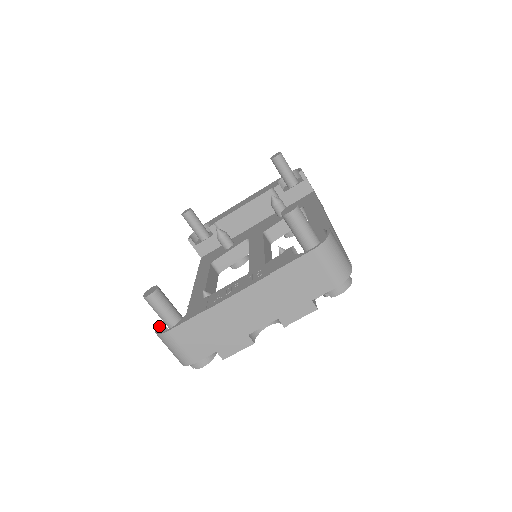
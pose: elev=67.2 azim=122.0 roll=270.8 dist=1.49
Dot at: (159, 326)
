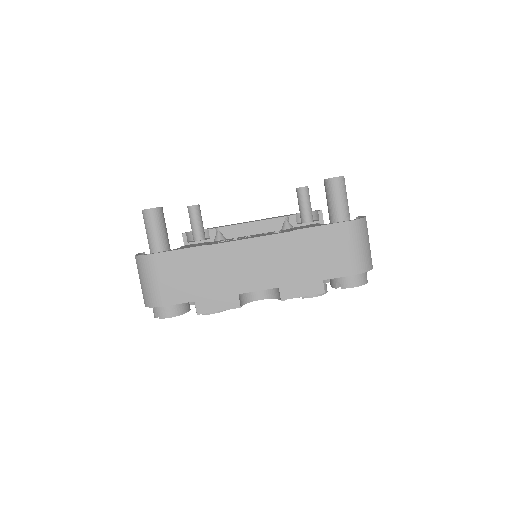
Dot at: occluded
